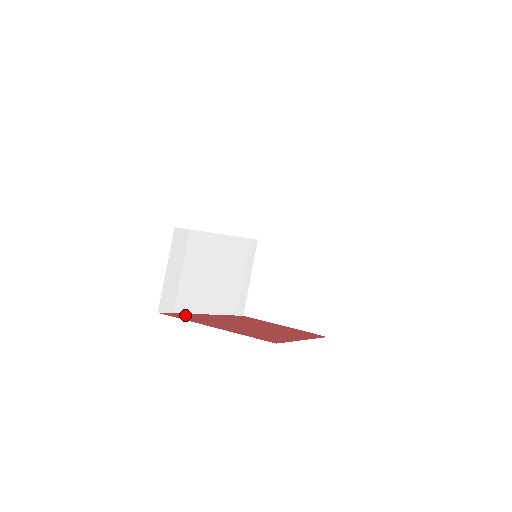
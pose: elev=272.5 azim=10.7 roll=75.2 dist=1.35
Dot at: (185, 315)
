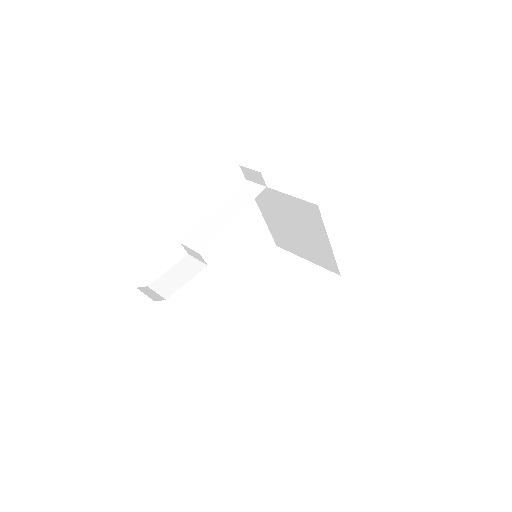
Dot at: occluded
